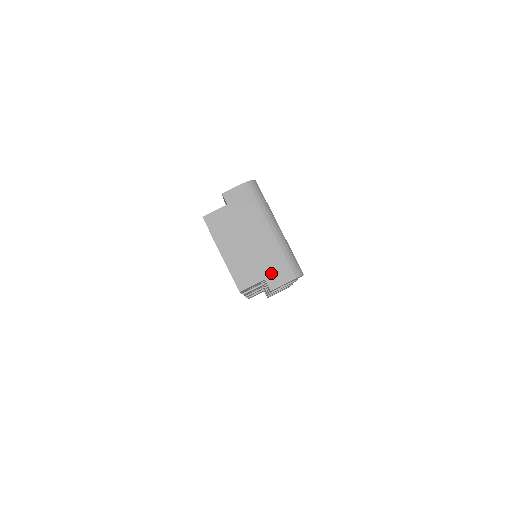
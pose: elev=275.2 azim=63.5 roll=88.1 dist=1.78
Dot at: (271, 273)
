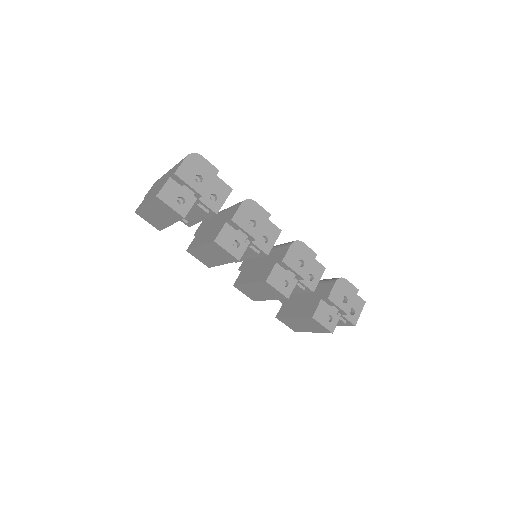
Dot at: occluded
